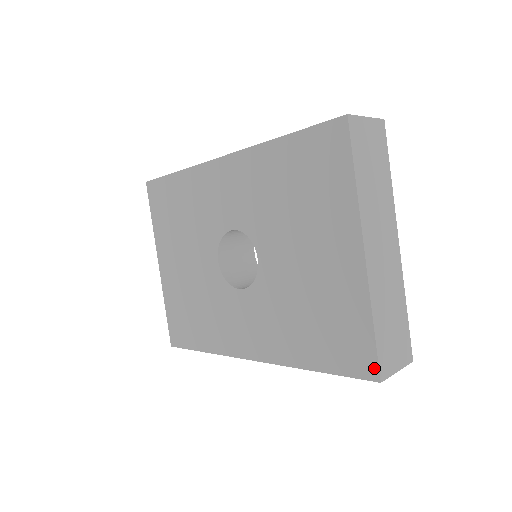
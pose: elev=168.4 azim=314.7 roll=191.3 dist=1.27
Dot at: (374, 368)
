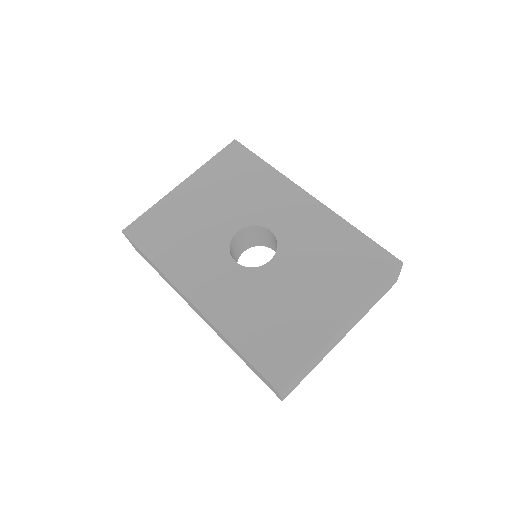
Dot at: (283, 382)
